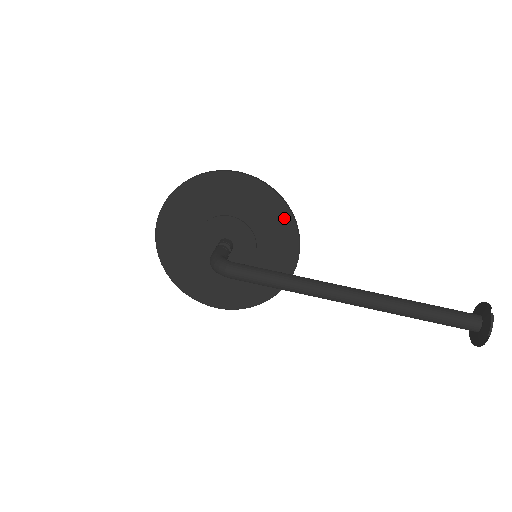
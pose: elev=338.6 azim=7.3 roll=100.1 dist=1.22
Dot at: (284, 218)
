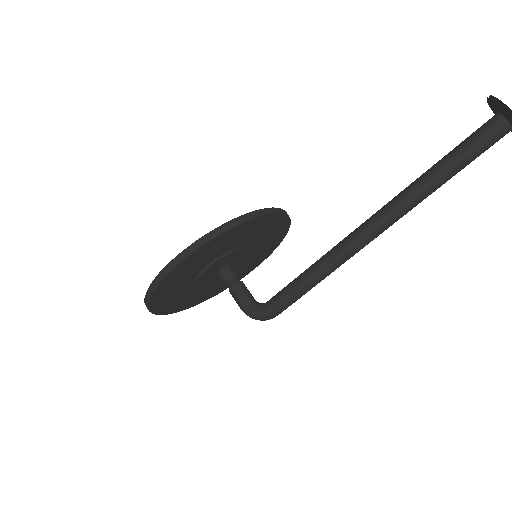
Dot at: (240, 229)
